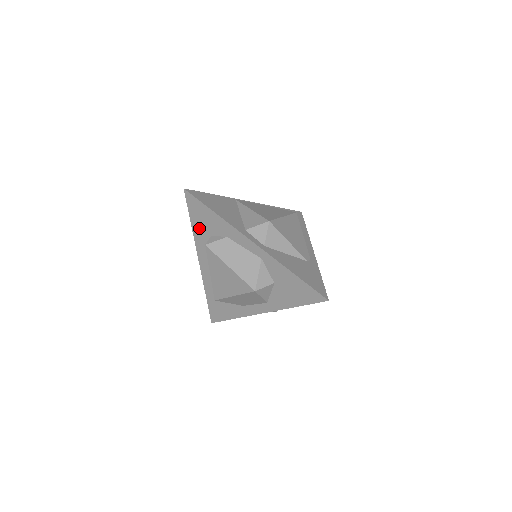
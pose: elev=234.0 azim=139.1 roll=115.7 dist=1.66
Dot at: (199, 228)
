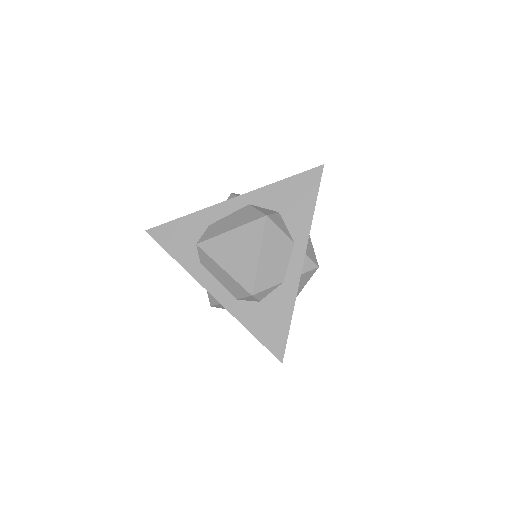
Dot at: (182, 252)
